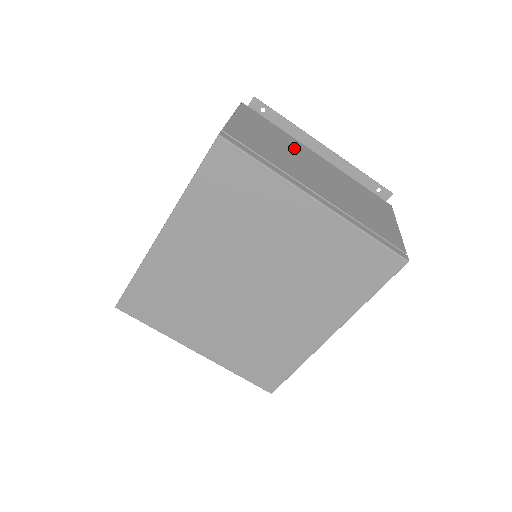
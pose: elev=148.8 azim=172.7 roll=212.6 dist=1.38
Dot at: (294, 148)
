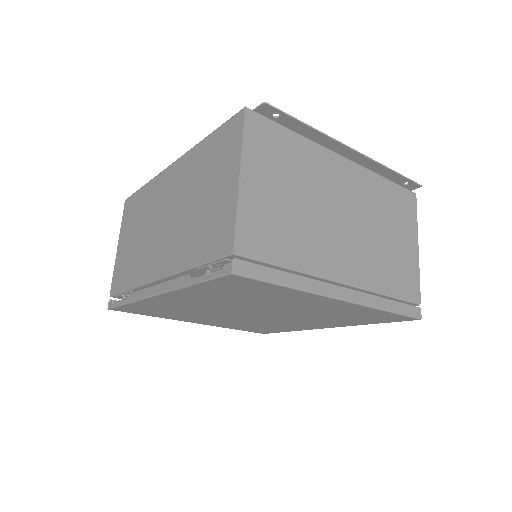
Dot at: (315, 179)
